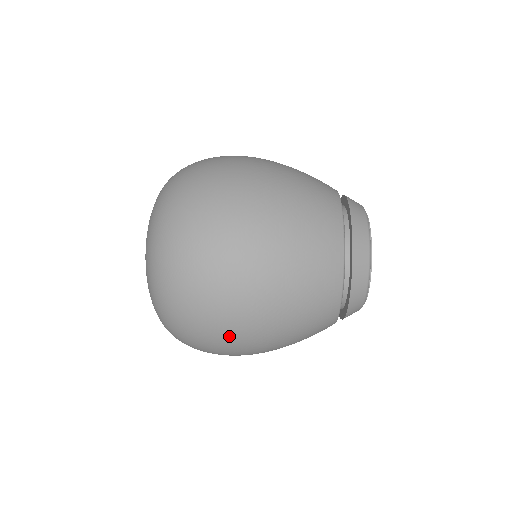
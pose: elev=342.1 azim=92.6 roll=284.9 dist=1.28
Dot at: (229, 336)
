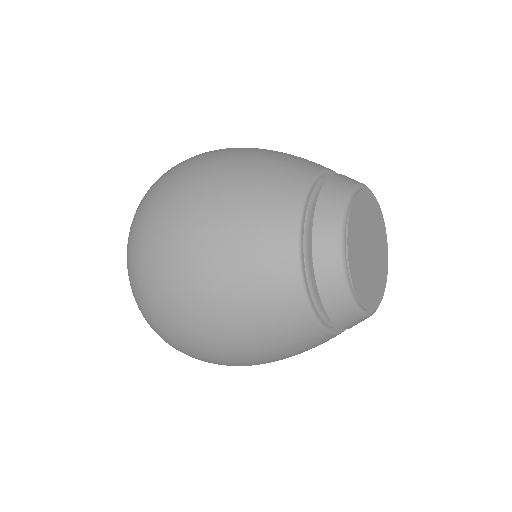
Dot at: (168, 208)
